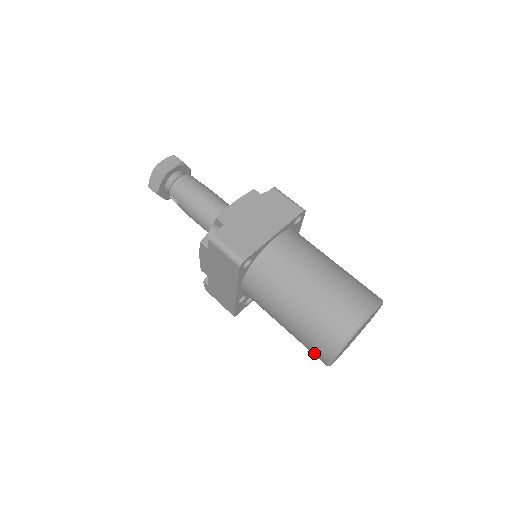
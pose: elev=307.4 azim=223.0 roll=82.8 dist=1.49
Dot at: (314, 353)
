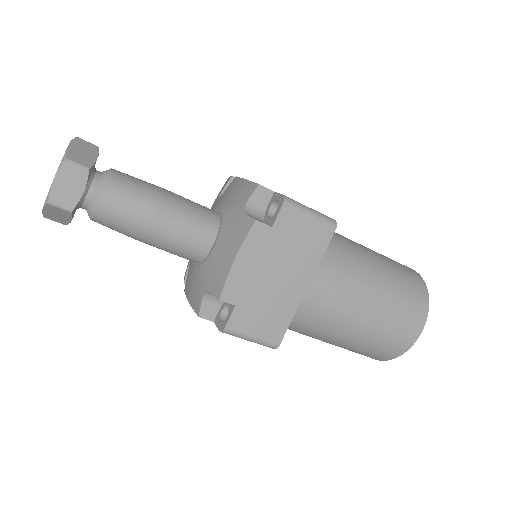
Dot at: occluded
